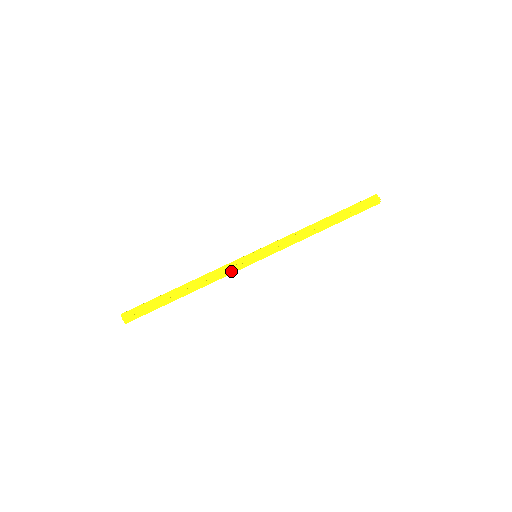
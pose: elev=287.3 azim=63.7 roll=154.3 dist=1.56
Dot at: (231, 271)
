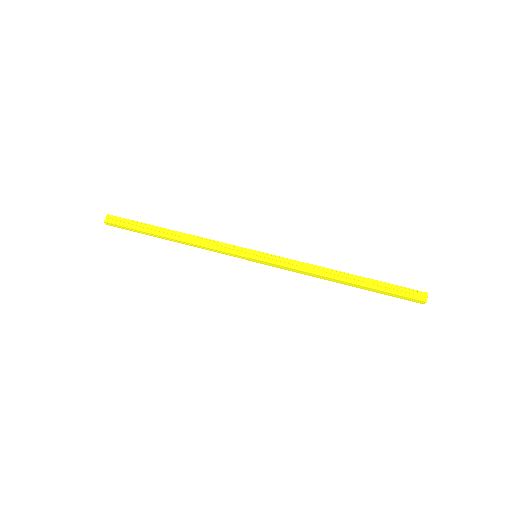
Dot at: (222, 252)
